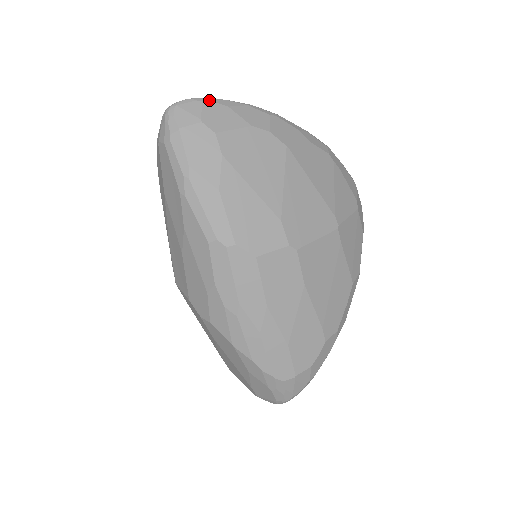
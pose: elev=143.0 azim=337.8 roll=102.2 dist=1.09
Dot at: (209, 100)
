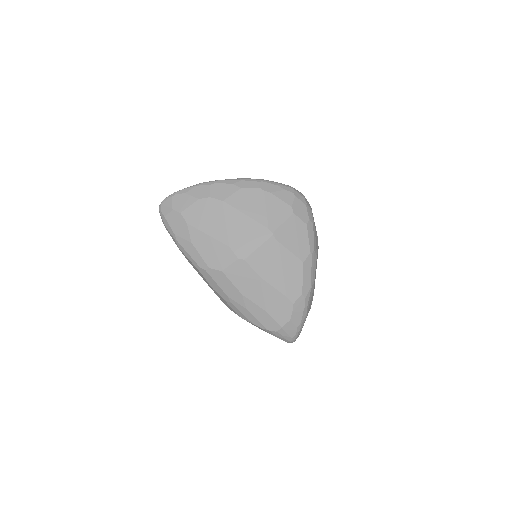
Dot at: (175, 194)
